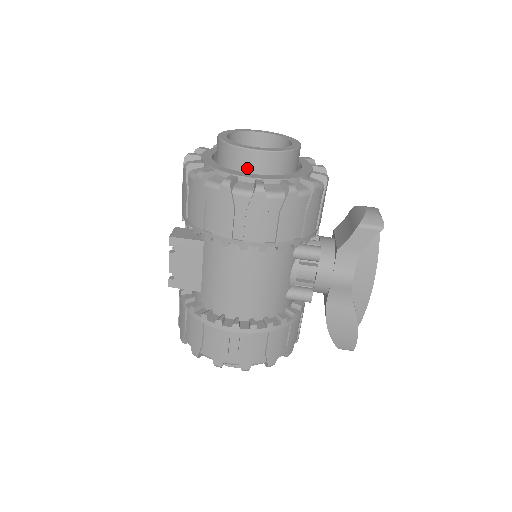
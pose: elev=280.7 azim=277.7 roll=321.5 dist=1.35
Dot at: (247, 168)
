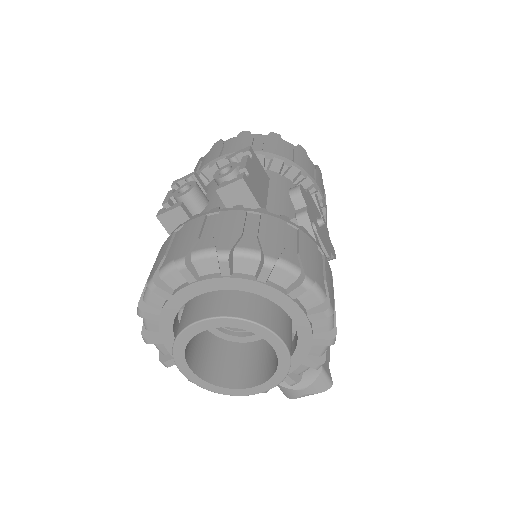
Dot at: occluded
